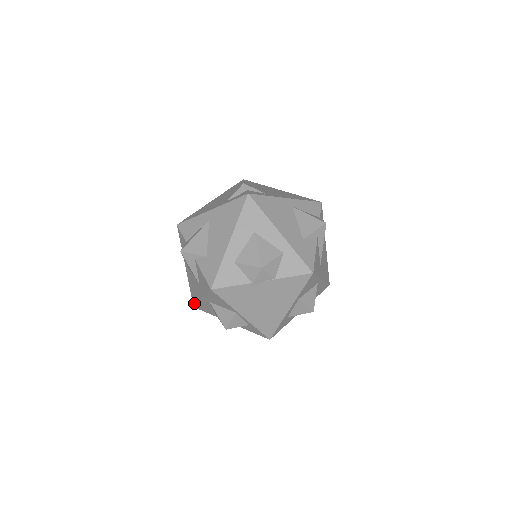
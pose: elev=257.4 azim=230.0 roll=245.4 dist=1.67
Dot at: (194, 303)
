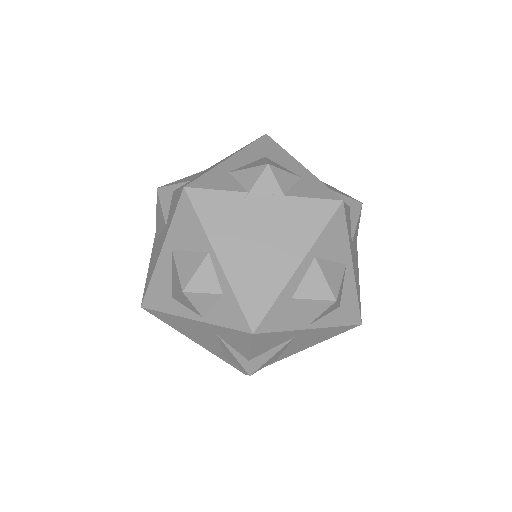
Dot at: (144, 293)
